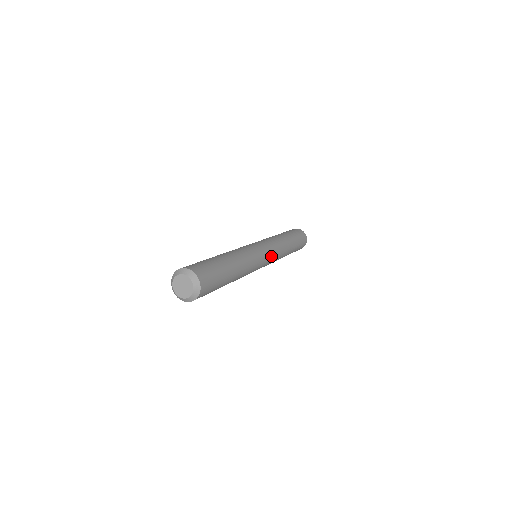
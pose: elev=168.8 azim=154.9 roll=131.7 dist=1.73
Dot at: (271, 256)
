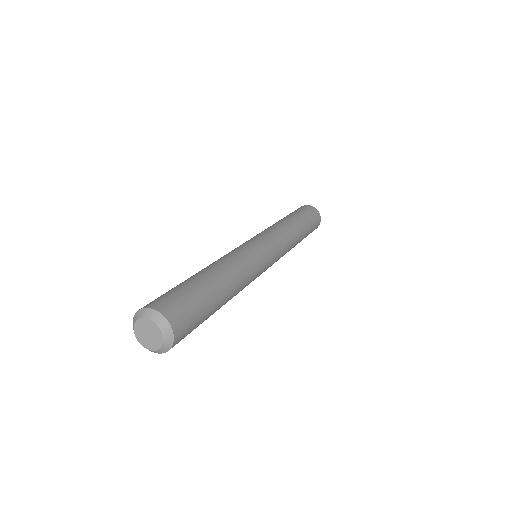
Dot at: occluded
